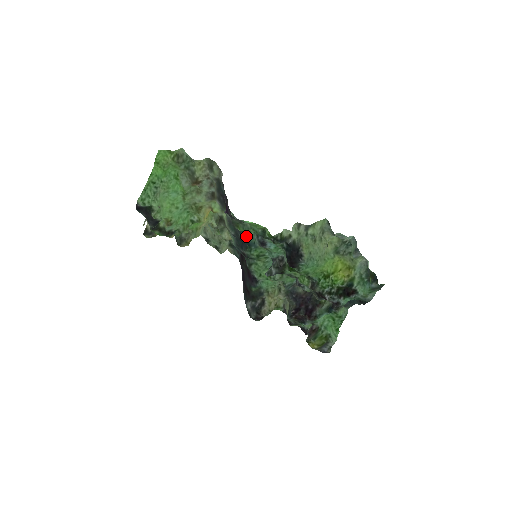
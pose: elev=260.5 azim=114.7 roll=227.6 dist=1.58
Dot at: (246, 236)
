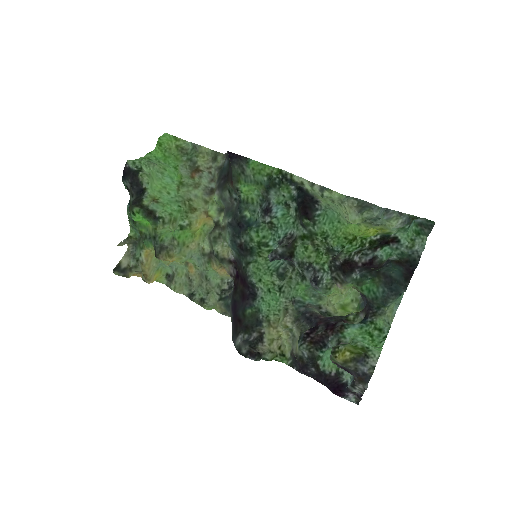
Dot at: (246, 212)
